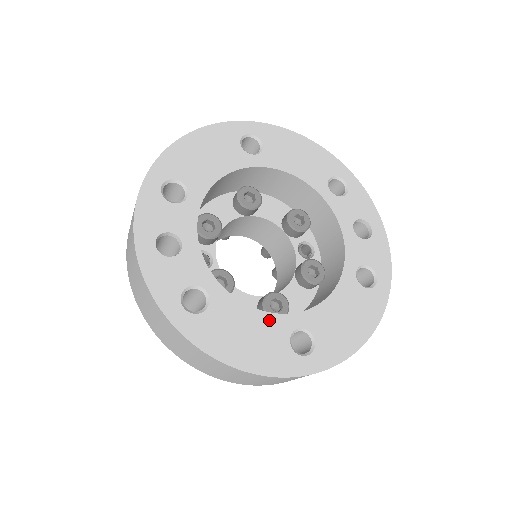
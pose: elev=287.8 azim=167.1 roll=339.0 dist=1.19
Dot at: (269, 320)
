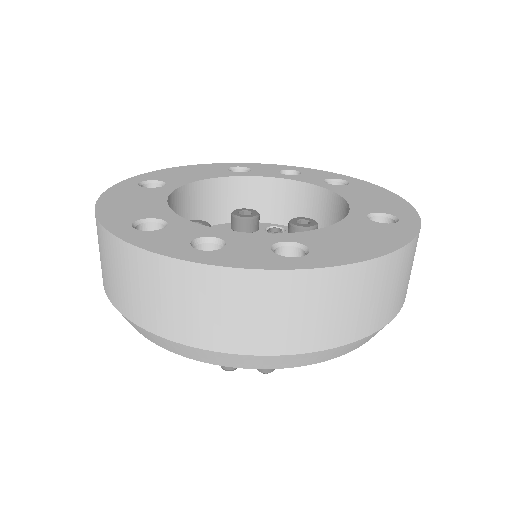
Dot at: (347, 224)
